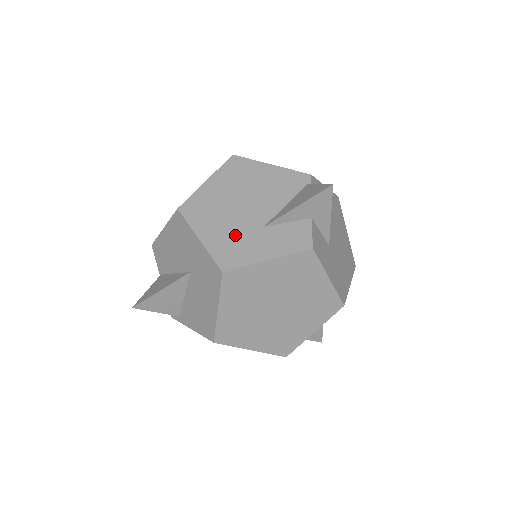
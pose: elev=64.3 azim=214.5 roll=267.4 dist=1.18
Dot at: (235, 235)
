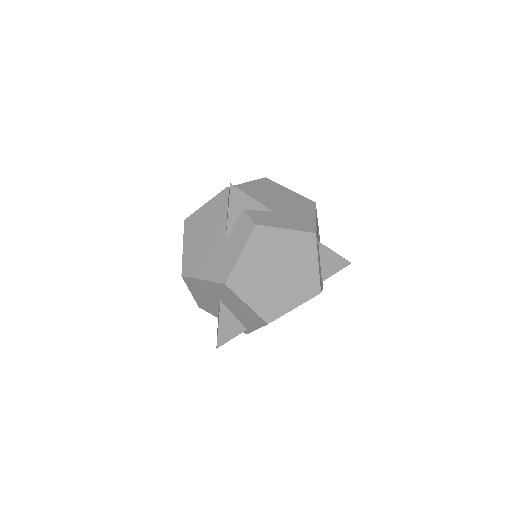
Dot at: (216, 259)
